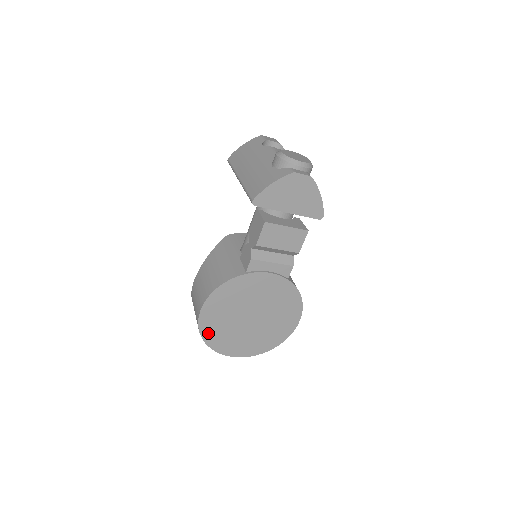
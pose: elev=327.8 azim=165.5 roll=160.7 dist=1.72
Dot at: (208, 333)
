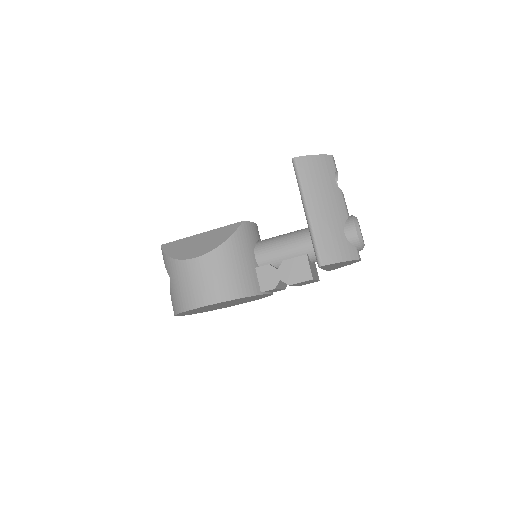
Dot at: (188, 311)
